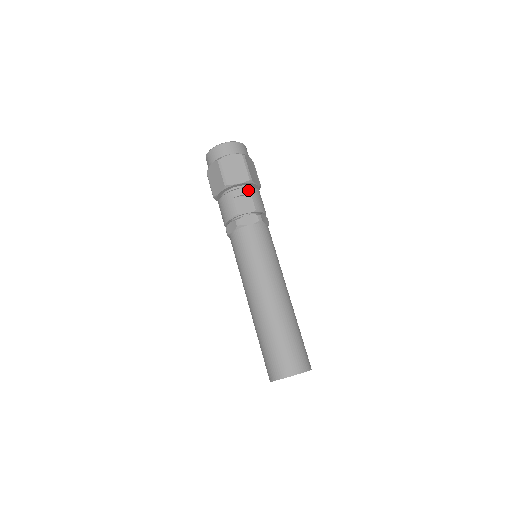
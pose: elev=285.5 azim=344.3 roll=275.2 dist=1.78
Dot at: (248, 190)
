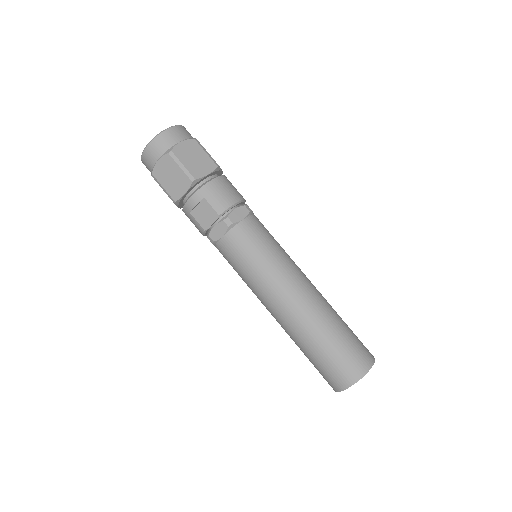
Dot at: (198, 195)
